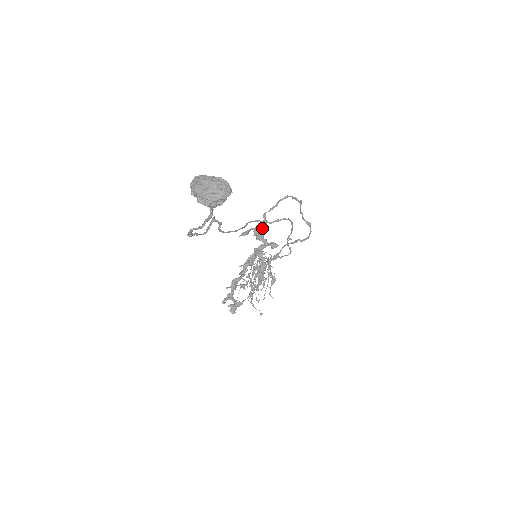
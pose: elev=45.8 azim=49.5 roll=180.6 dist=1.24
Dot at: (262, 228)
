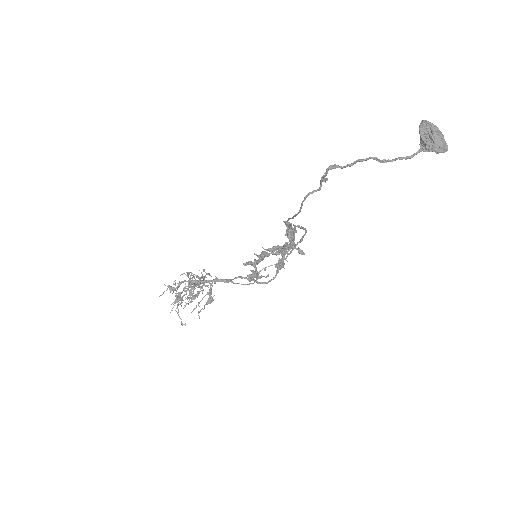
Dot at: (294, 232)
